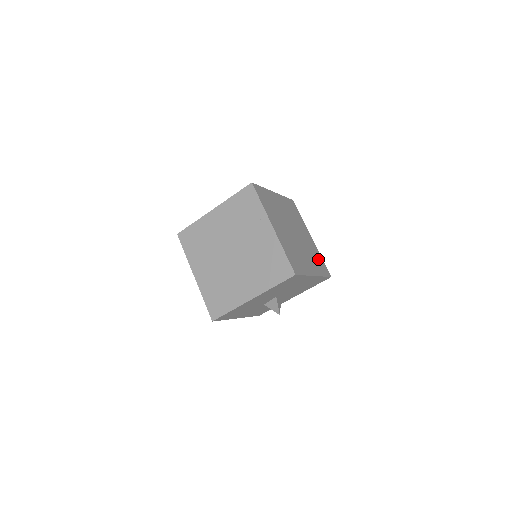
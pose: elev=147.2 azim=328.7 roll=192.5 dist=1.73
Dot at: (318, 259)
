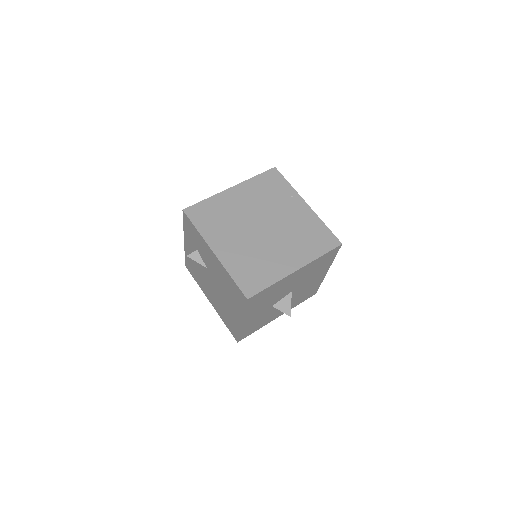
Dot at: occluded
